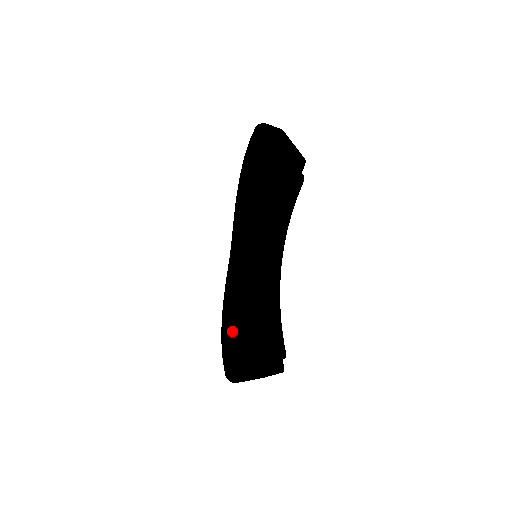
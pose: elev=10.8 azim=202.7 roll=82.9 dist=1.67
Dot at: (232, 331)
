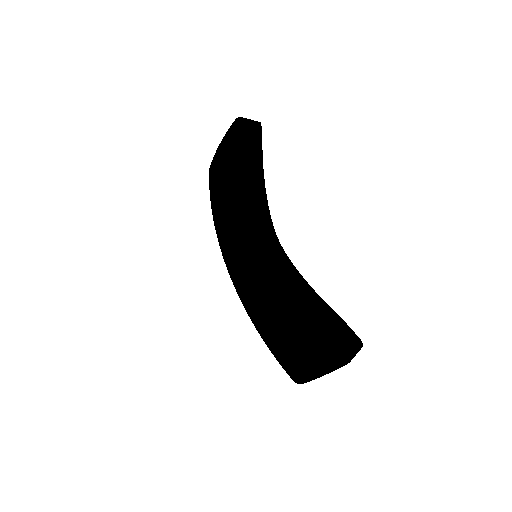
Dot at: (319, 313)
